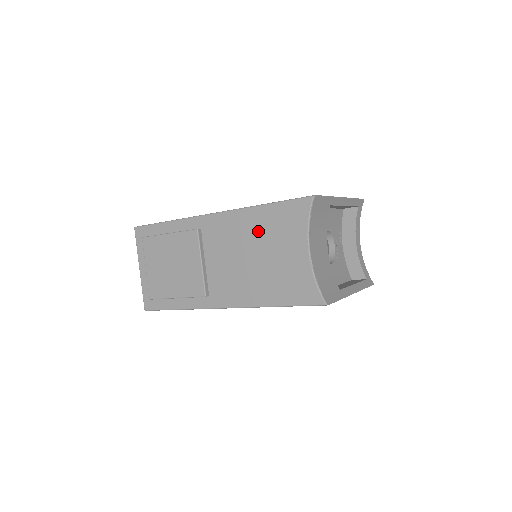
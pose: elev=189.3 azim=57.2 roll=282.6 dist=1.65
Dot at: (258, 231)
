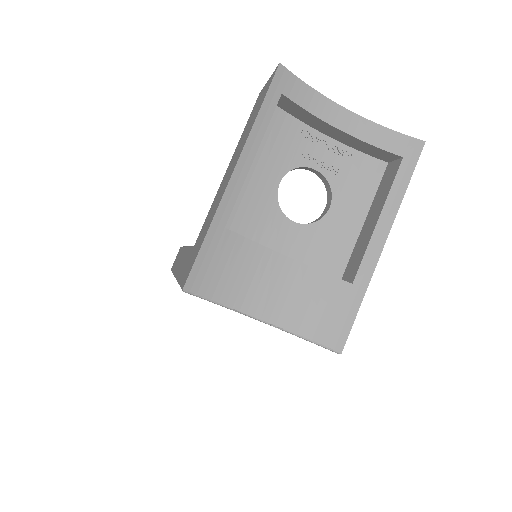
Dot at: occluded
